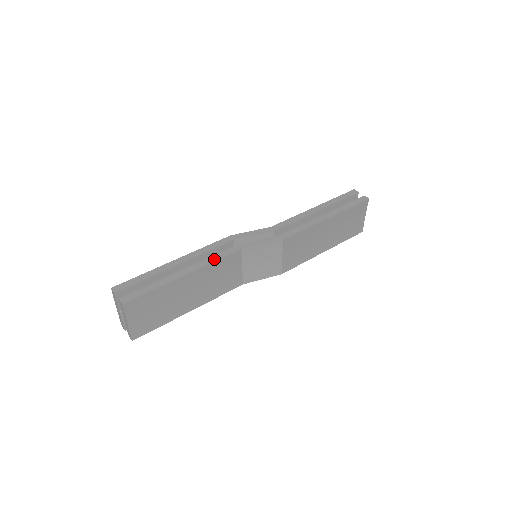
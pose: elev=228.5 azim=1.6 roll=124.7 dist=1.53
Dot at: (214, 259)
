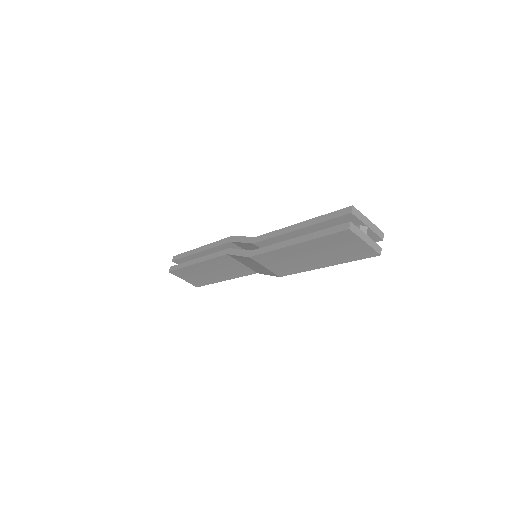
Dot at: (211, 257)
